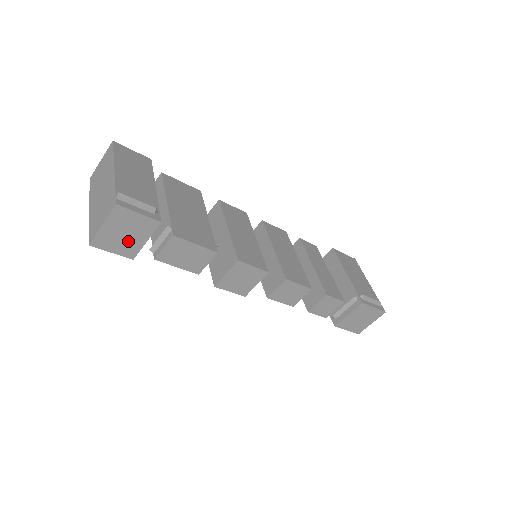
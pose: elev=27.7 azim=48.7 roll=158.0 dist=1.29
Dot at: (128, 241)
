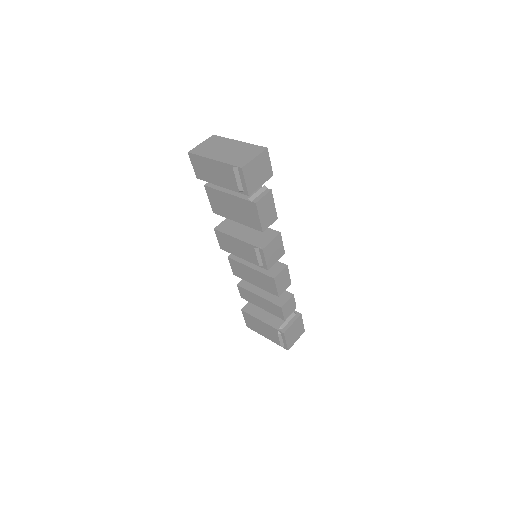
Dot at: (256, 179)
